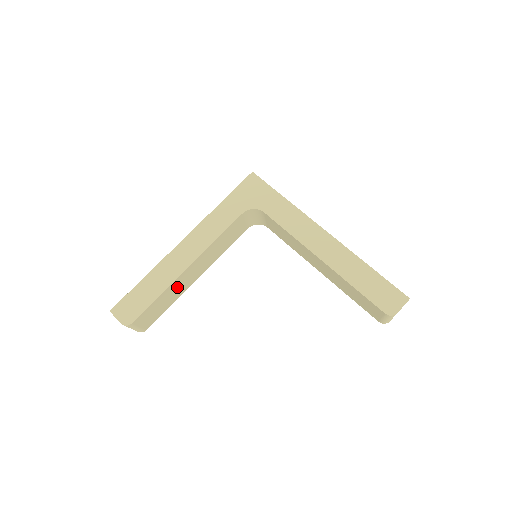
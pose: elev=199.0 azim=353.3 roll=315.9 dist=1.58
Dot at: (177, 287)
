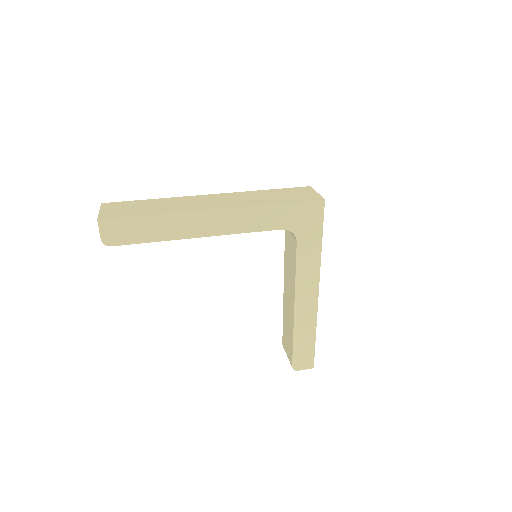
Dot at: occluded
